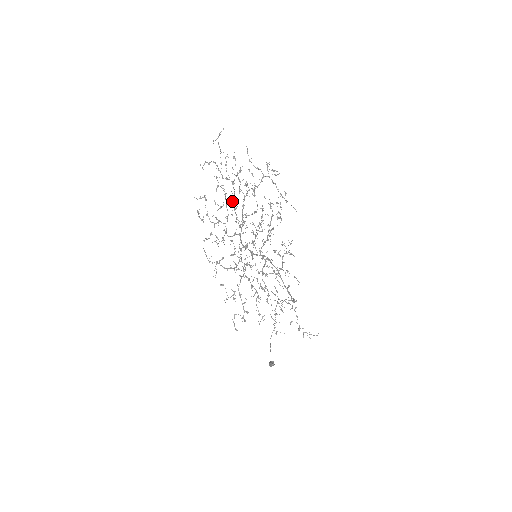
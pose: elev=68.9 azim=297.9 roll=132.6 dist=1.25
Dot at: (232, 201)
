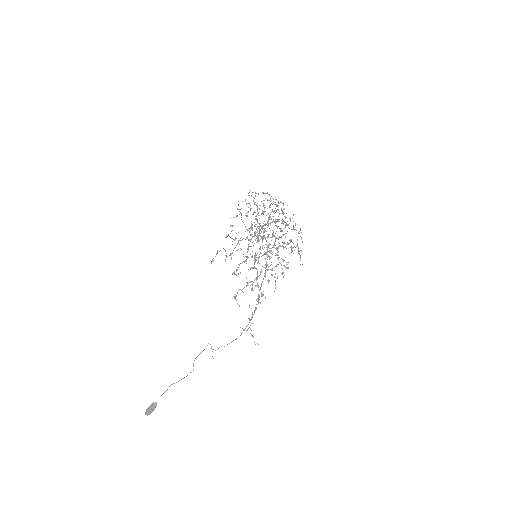
Dot at: occluded
